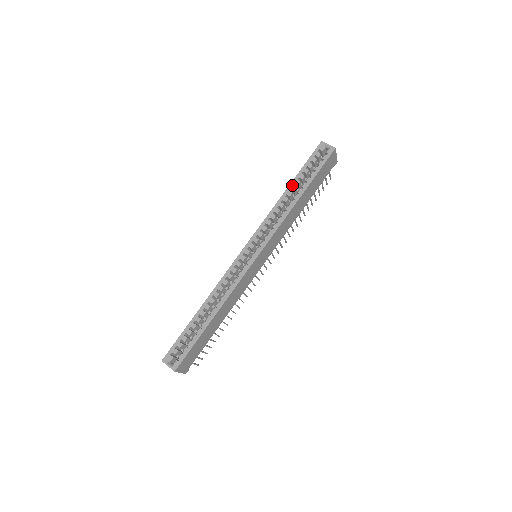
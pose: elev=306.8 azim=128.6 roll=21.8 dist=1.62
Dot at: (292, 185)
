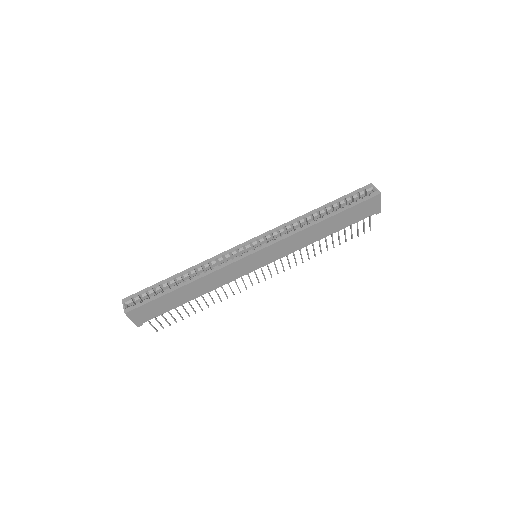
Dot at: (322, 208)
